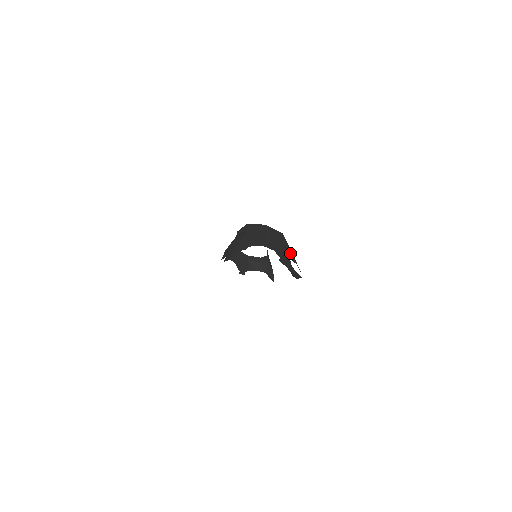
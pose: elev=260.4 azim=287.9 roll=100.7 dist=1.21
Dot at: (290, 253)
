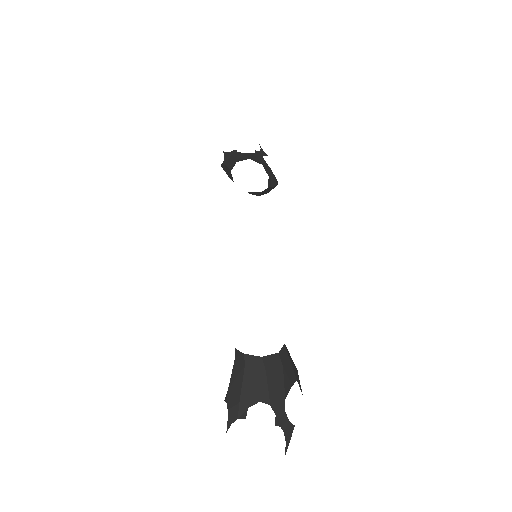
Dot at: (285, 383)
